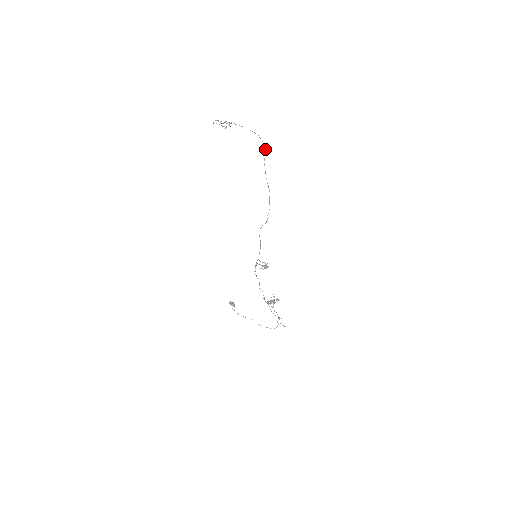
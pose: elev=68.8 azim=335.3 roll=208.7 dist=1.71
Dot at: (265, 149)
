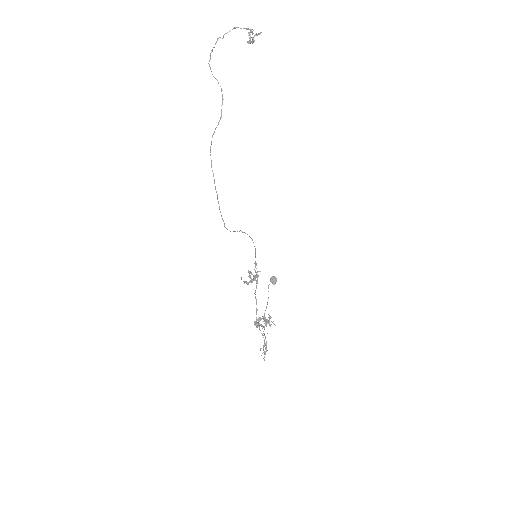
Dot at: (218, 122)
